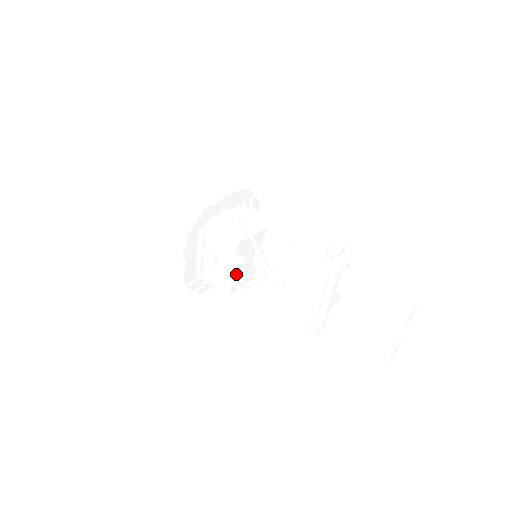
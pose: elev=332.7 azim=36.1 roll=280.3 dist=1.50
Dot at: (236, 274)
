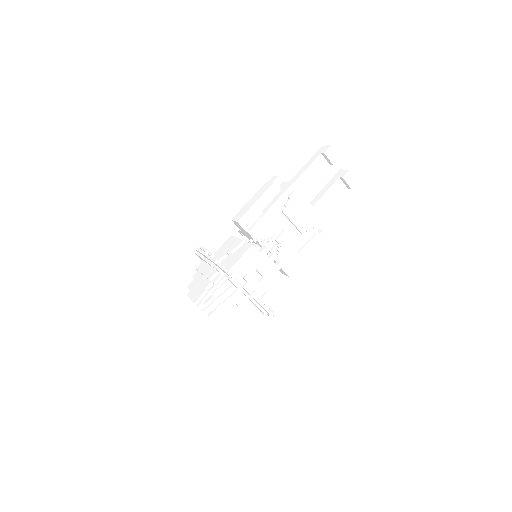
Dot at: (273, 261)
